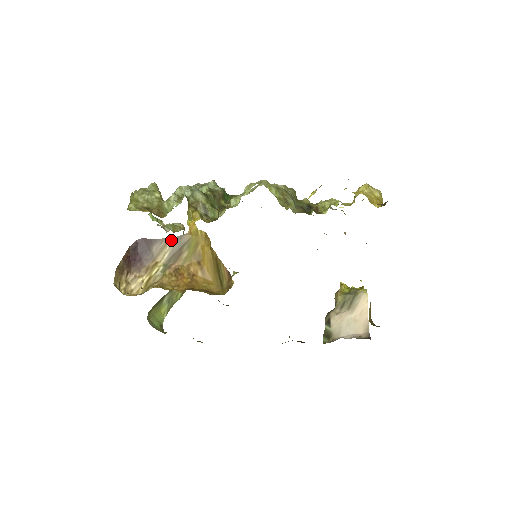
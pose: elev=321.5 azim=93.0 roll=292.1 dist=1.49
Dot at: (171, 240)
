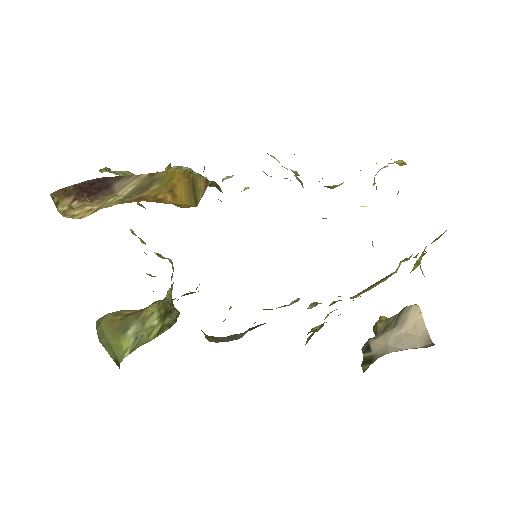
Dot at: (140, 176)
